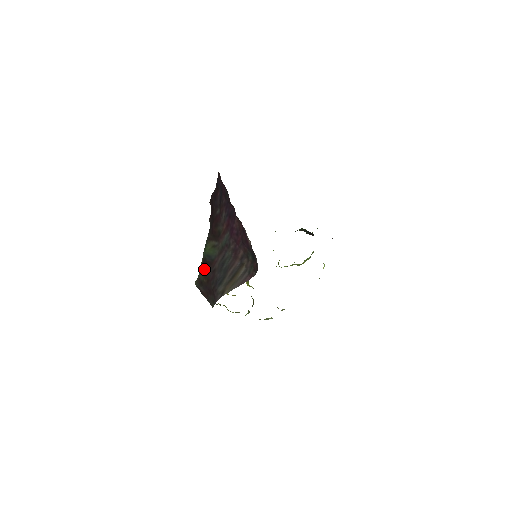
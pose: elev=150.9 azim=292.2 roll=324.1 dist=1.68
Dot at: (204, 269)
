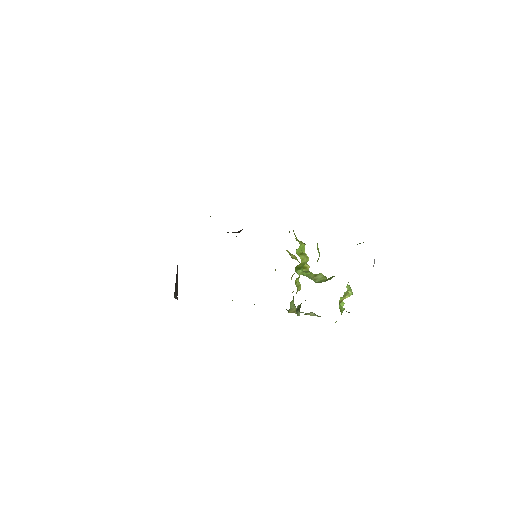
Dot at: occluded
